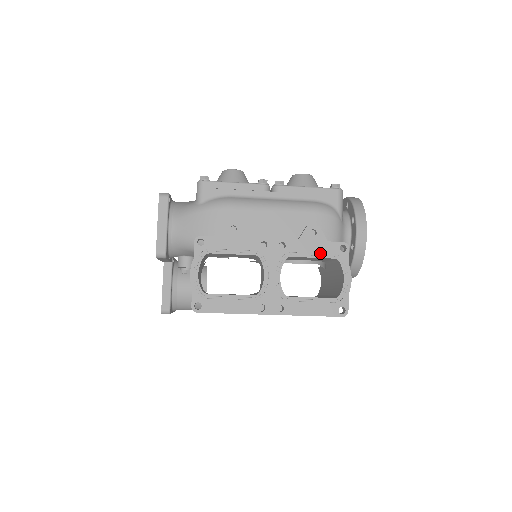
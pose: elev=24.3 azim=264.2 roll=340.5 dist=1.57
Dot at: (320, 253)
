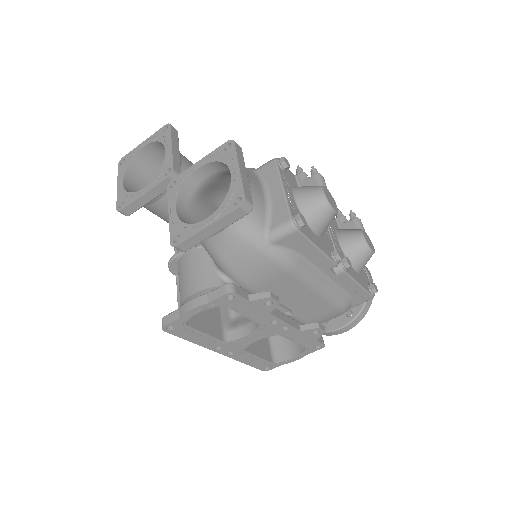
Dot at: (302, 343)
